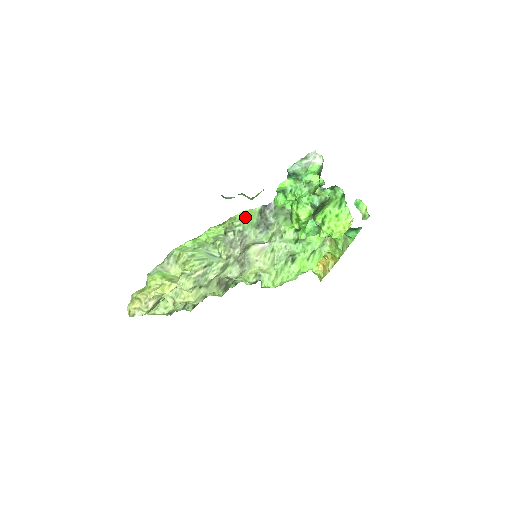
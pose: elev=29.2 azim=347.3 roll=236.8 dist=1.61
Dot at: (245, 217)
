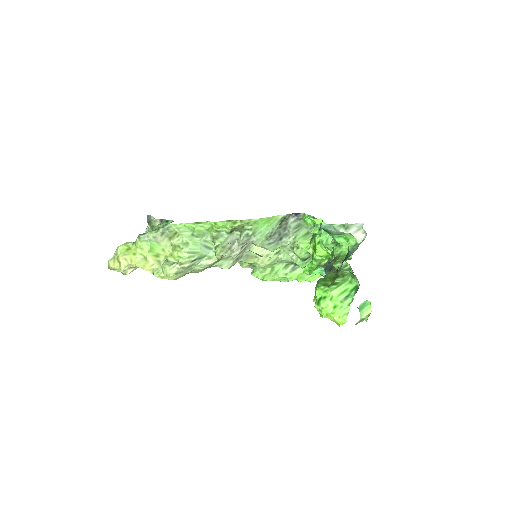
Dot at: (261, 223)
